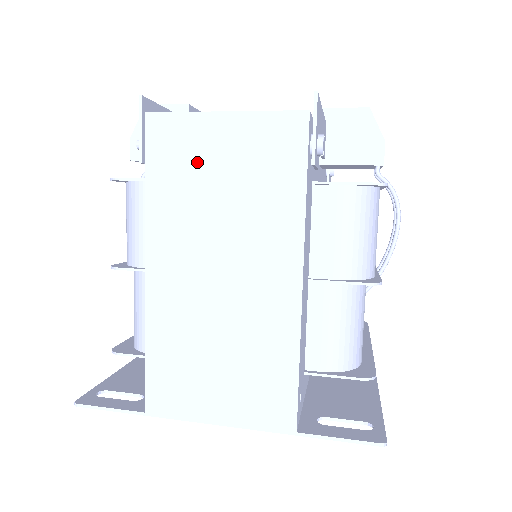
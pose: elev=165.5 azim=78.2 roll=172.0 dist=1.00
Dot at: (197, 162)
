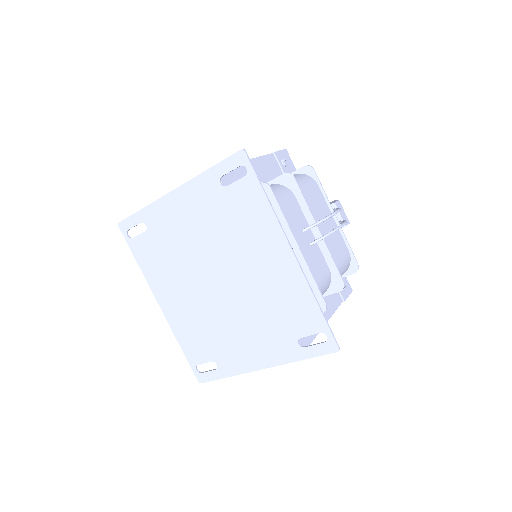
Dot at: occluded
